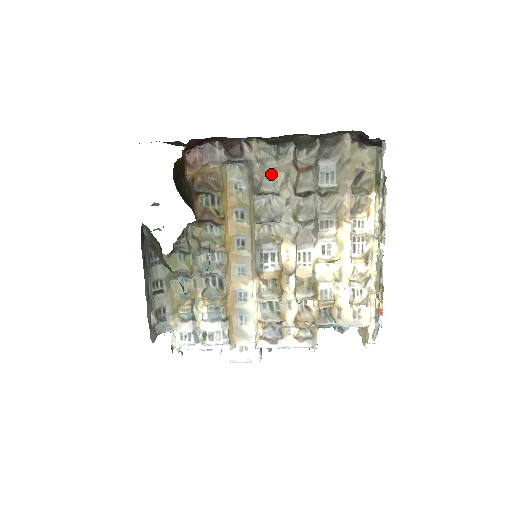
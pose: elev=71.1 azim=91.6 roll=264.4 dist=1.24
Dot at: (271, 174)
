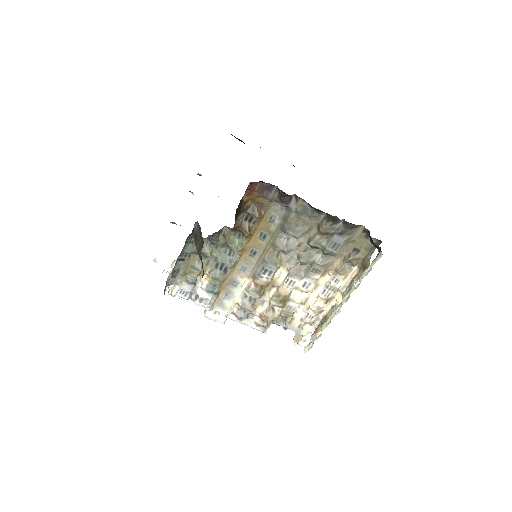
Dot at: (300, 224)
